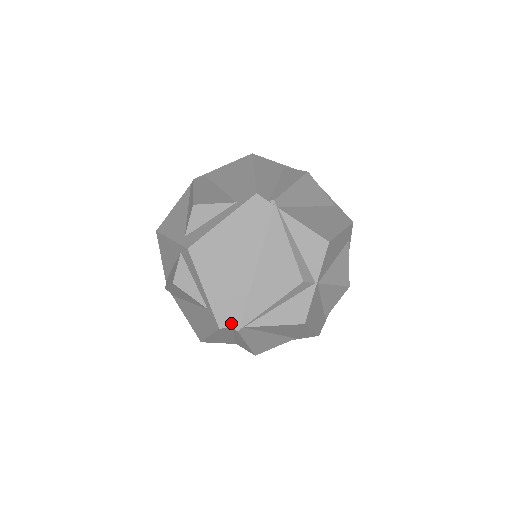
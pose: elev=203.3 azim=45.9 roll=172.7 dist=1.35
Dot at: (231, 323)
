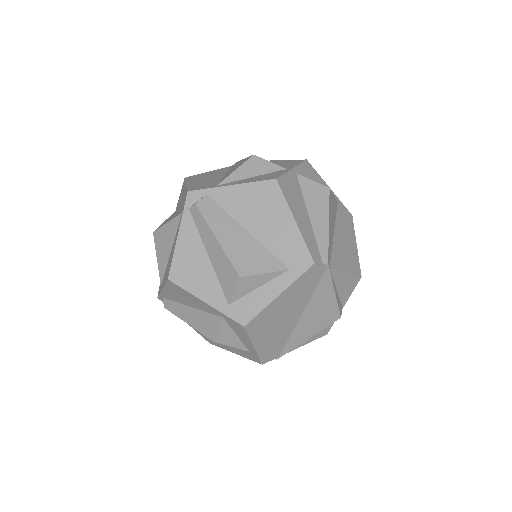
Dot at: (273, 357)
